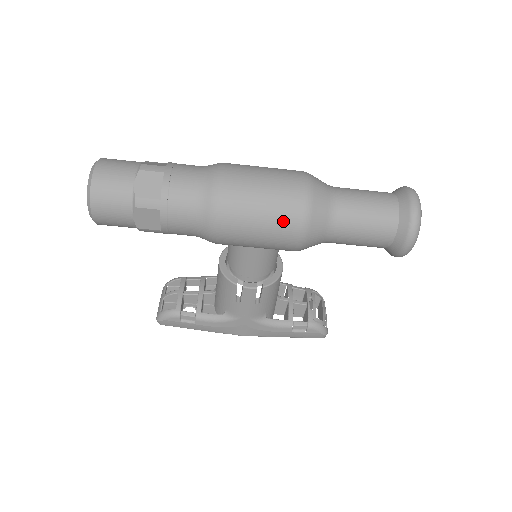
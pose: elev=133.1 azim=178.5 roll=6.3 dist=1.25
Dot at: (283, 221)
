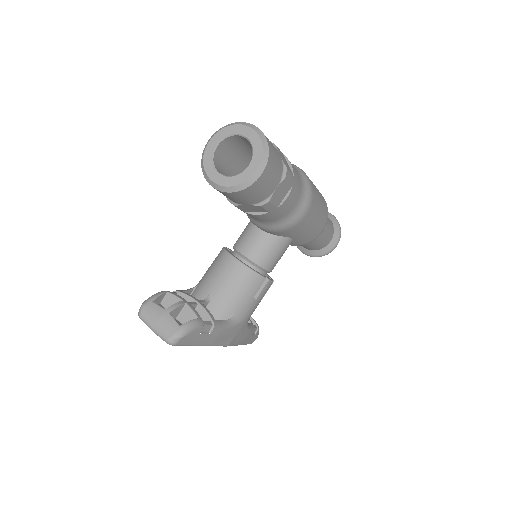
Dot at: (324, 214)
